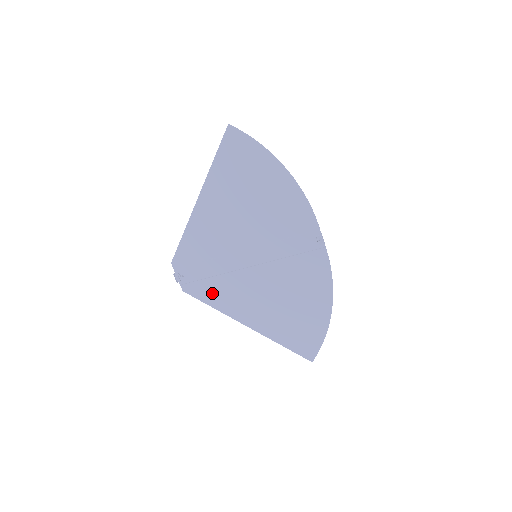
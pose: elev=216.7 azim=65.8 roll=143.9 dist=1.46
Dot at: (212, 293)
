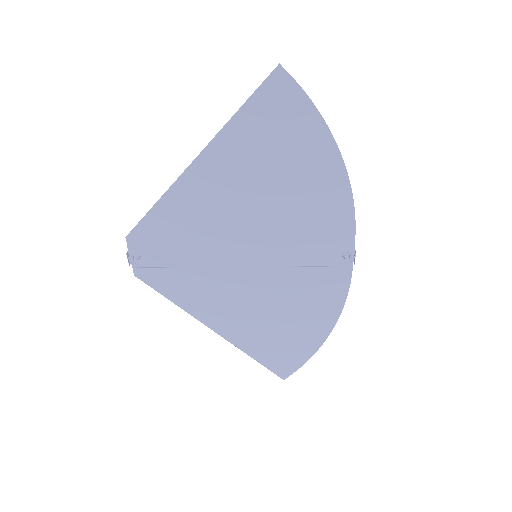
Dot at: (178, 286)
